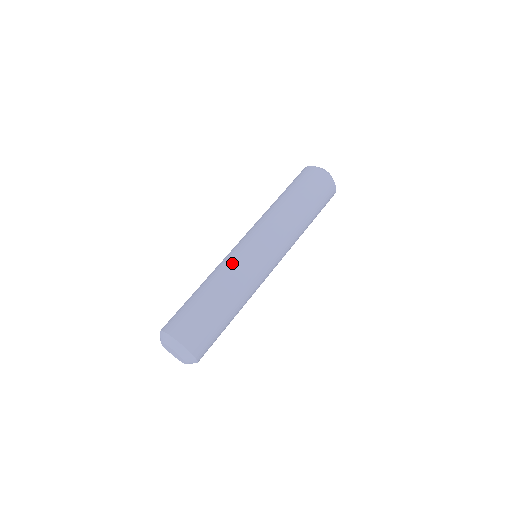
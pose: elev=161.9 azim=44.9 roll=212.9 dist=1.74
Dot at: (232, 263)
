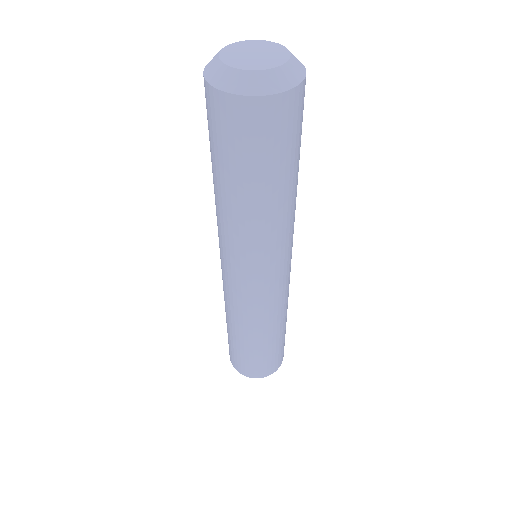
Dot at: (231, 304)
